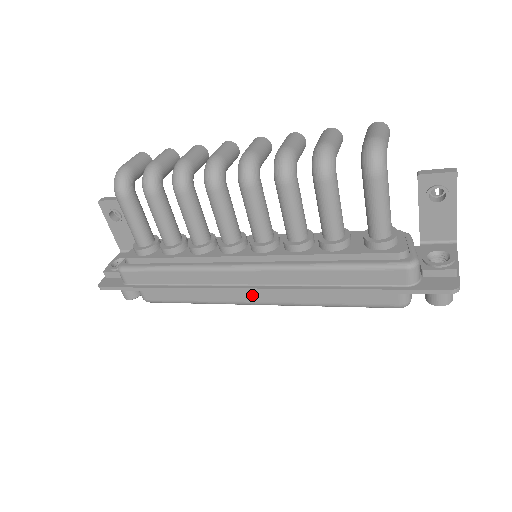
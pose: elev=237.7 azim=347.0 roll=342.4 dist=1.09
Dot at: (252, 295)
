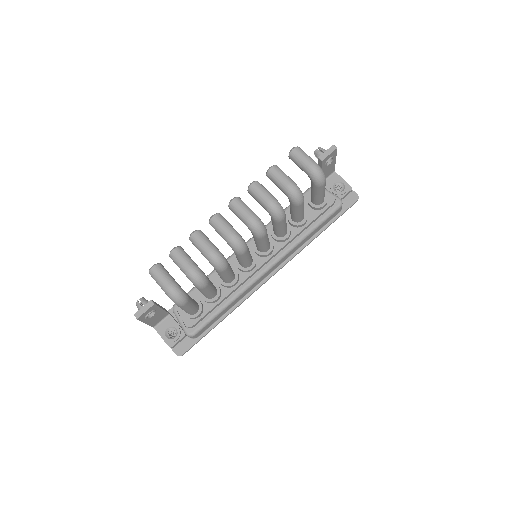
Dot at: occluded
